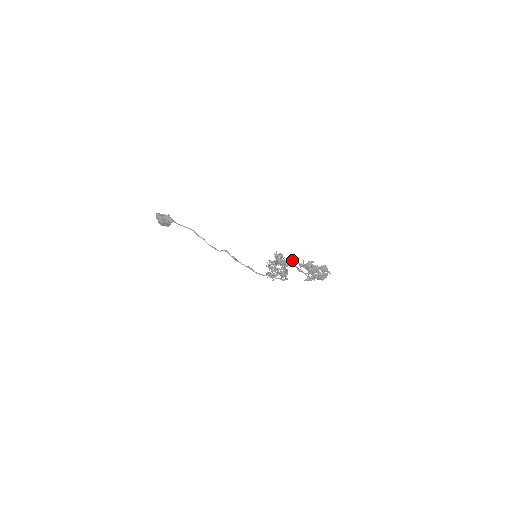
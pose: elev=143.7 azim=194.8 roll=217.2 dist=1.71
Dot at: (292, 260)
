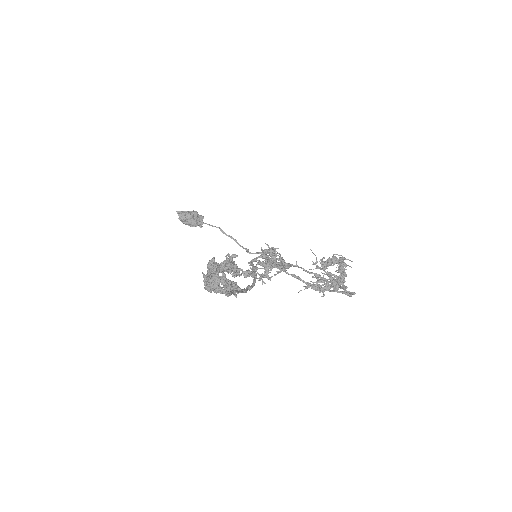
Dot at: (264, 257)
